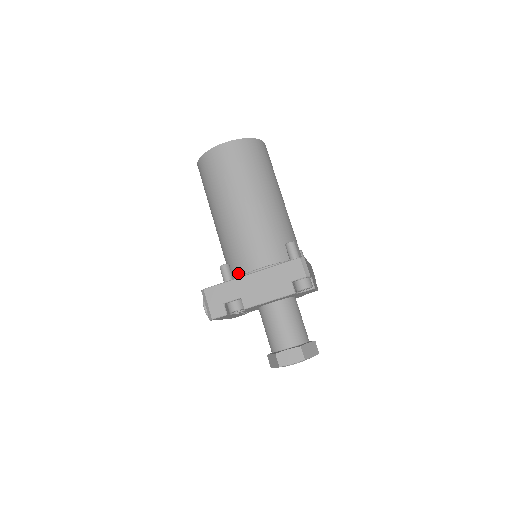
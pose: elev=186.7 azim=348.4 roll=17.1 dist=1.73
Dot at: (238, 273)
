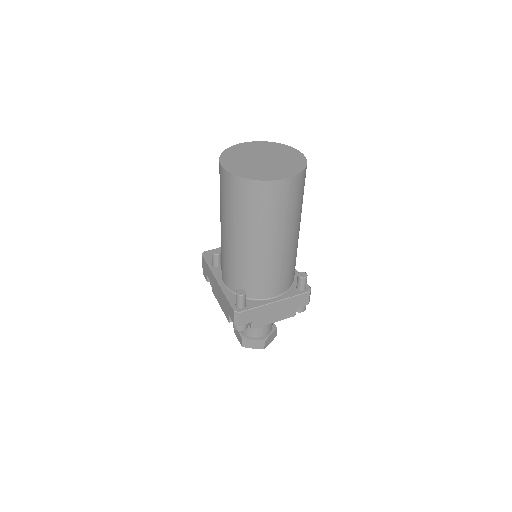
Dot at: occluded
